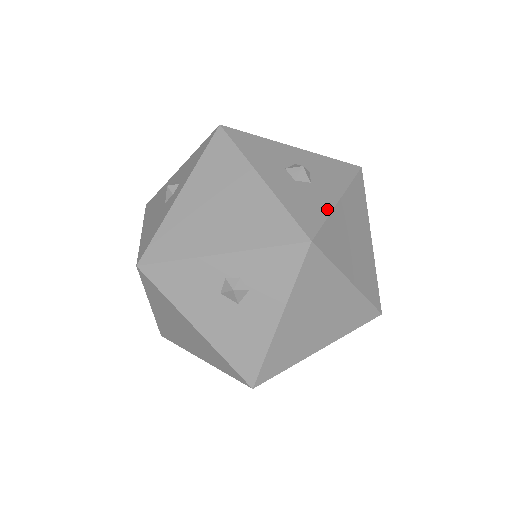
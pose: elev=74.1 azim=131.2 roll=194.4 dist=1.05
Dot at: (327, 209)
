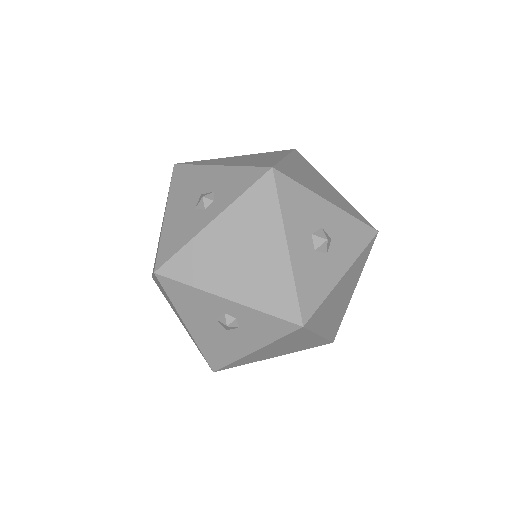
Dot at: (329, 288)
